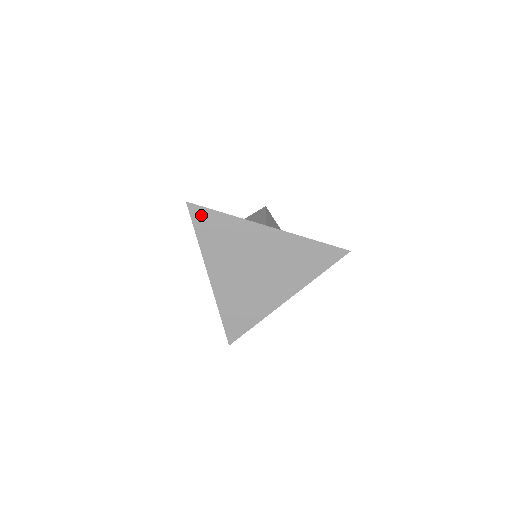
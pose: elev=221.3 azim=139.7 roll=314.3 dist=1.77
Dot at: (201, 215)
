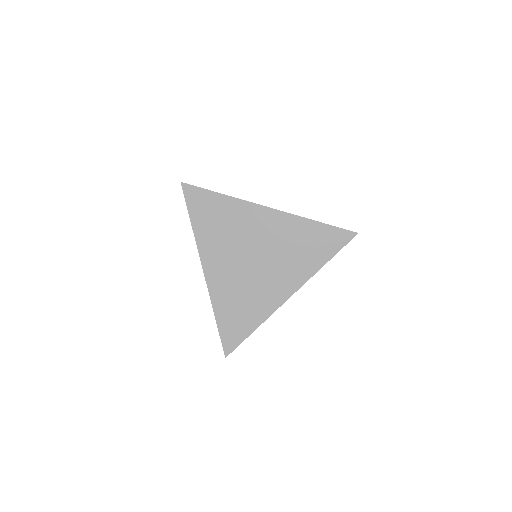
Dot at: (196, 196)
